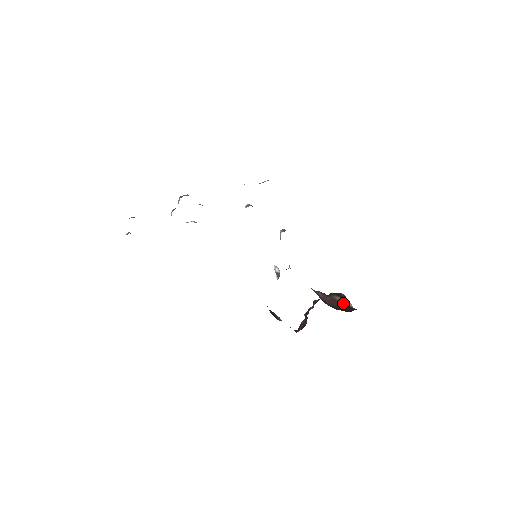
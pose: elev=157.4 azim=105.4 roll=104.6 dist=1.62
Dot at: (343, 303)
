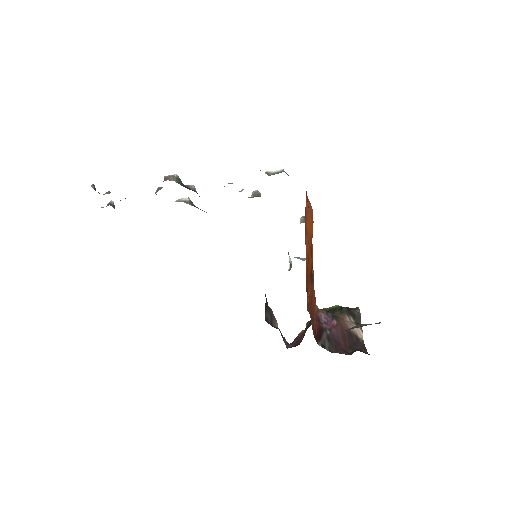
Dot at: (351, 331)
